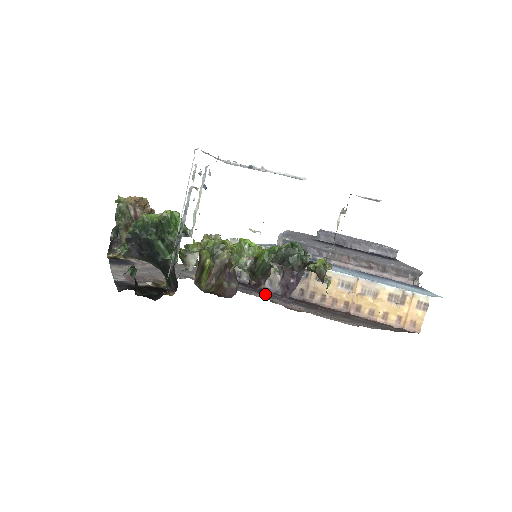
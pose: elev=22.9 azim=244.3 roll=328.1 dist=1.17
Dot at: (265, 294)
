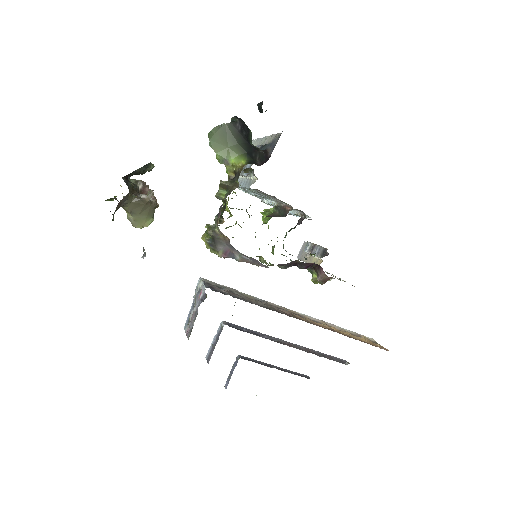
Dot at: occluded
